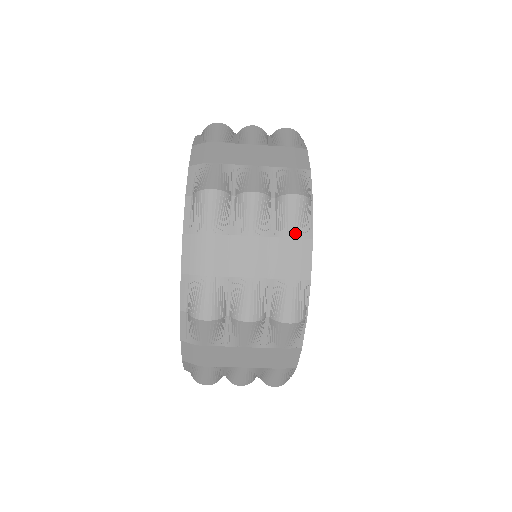
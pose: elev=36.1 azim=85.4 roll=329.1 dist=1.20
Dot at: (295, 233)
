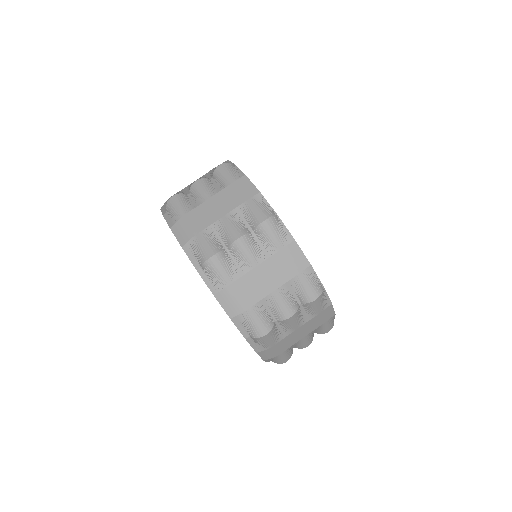
Dot at: (233, 179)
